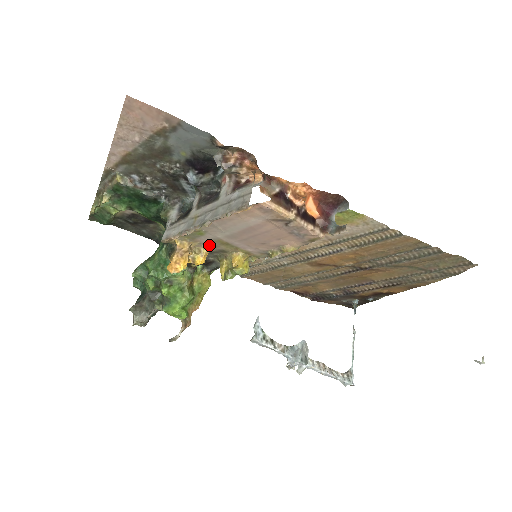
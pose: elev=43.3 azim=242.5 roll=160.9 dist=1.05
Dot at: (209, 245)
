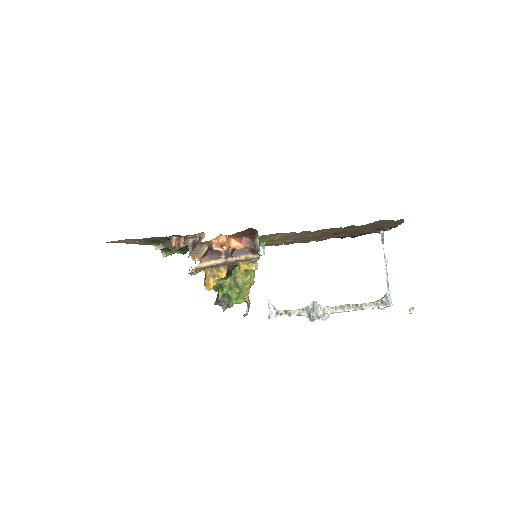
Dot at: (220, 266)
